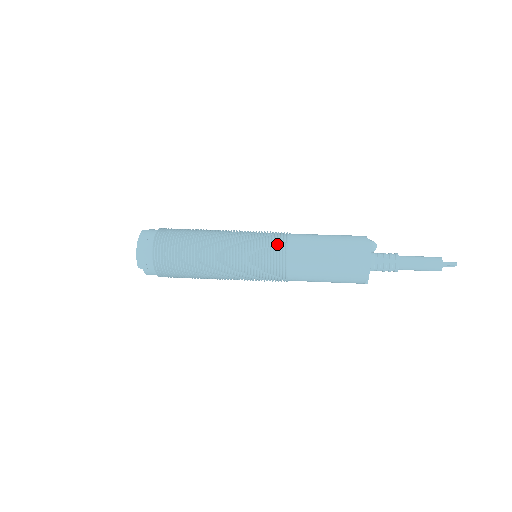
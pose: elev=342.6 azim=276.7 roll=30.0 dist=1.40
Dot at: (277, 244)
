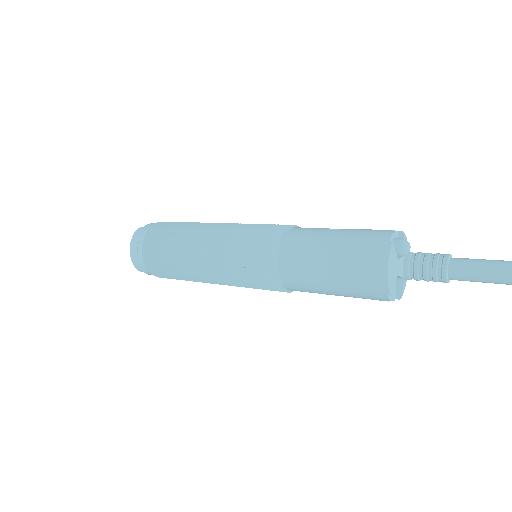
Dot at: (264, 251)
